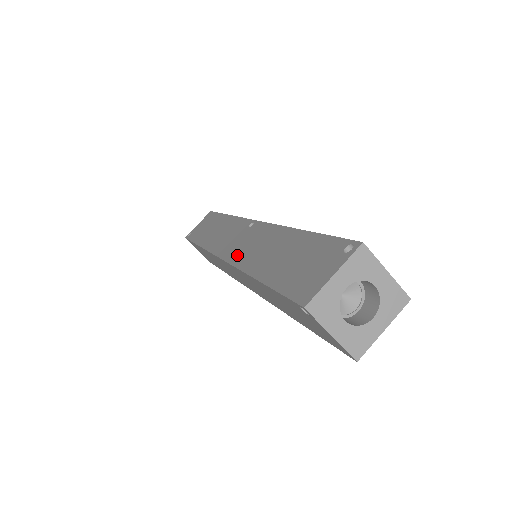
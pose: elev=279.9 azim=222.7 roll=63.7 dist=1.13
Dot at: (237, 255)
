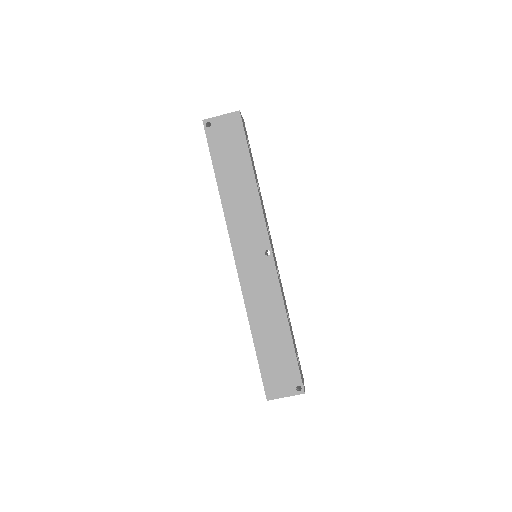
Dot at: (248, 285)
